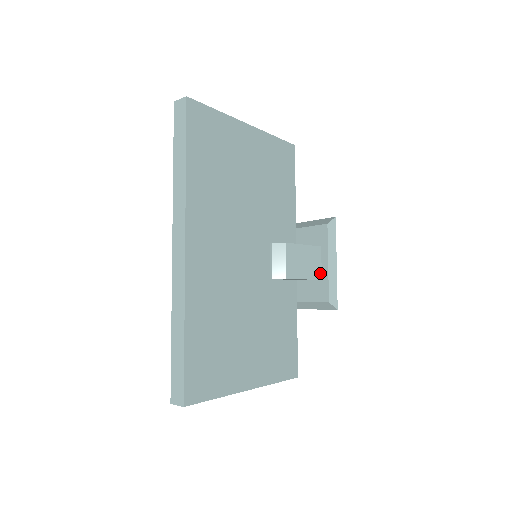
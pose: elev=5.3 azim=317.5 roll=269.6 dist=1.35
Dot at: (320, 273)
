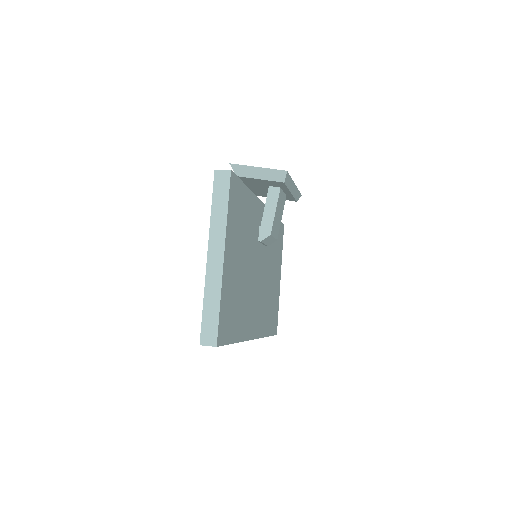
Dot at: (285, 196)
